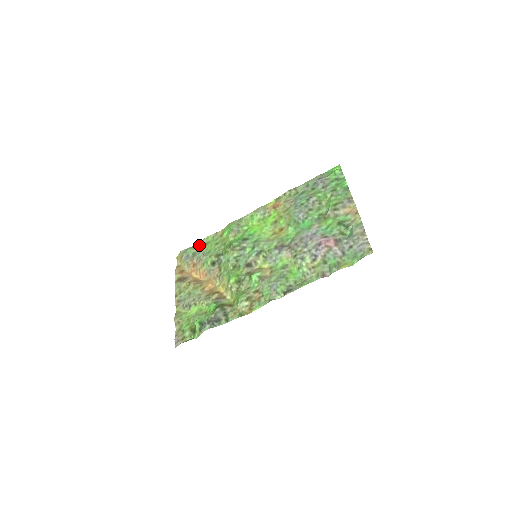
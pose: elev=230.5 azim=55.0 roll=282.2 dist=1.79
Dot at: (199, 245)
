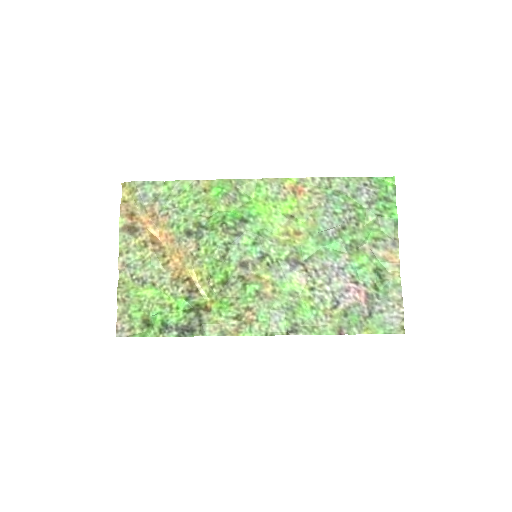
Dot at: (166, 185)
